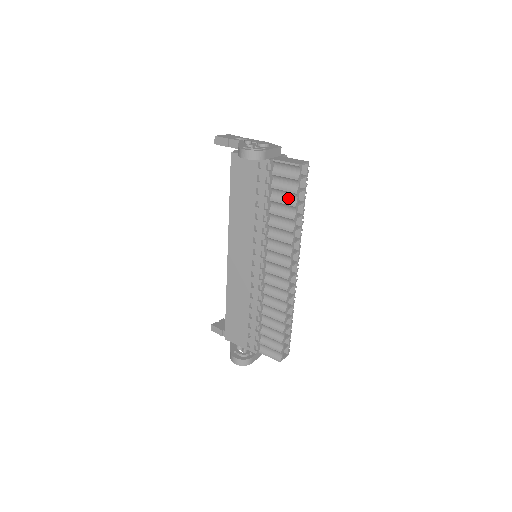
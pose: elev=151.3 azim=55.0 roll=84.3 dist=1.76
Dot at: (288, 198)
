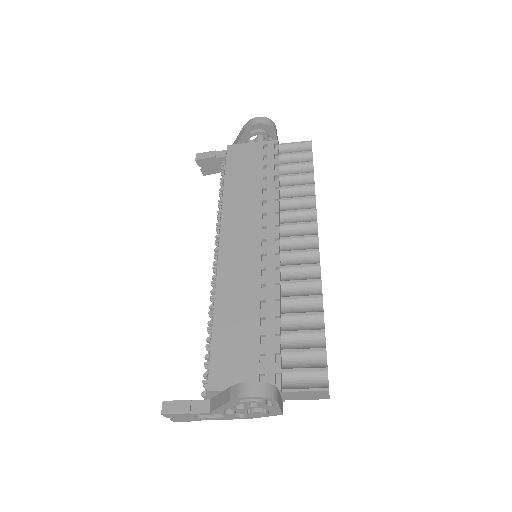
Dot at: (302, 171)
